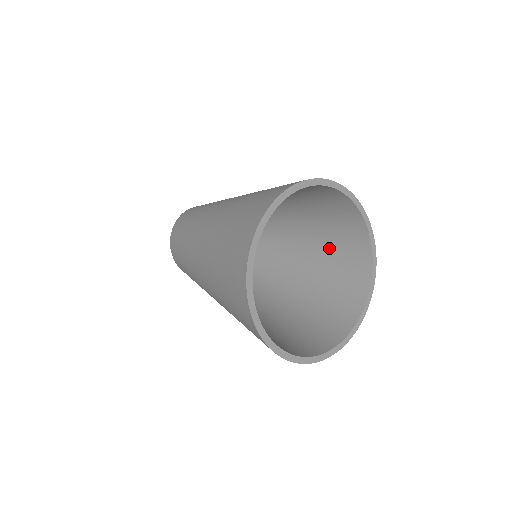
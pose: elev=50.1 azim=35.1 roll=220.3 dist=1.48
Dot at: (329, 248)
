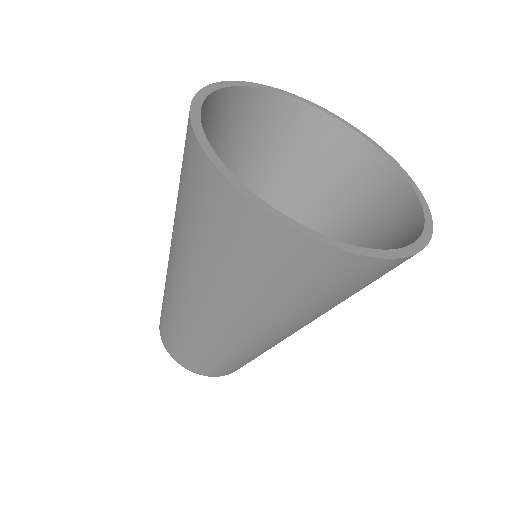
Dot at: (340, 206)
